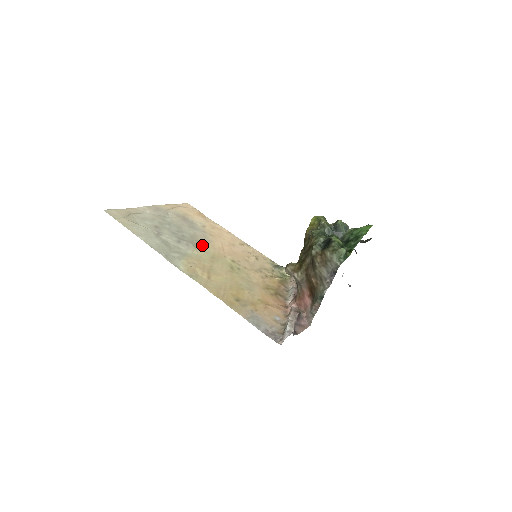
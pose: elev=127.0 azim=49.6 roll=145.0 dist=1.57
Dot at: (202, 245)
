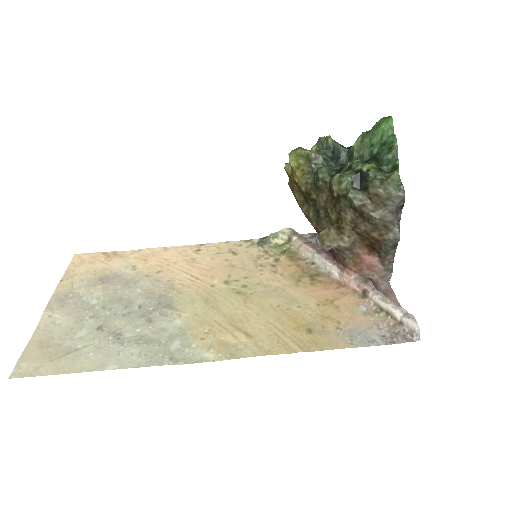
Dot at: (174, 297)
